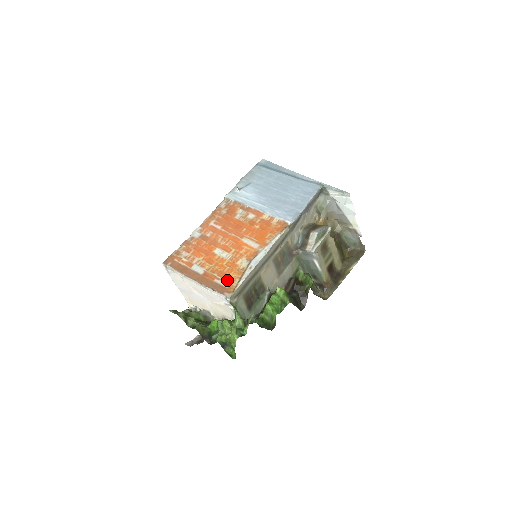
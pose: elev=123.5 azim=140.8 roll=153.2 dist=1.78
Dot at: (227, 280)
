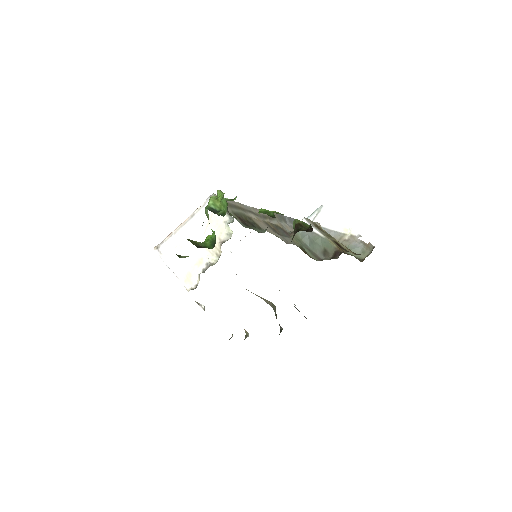
Dot at: occluded
